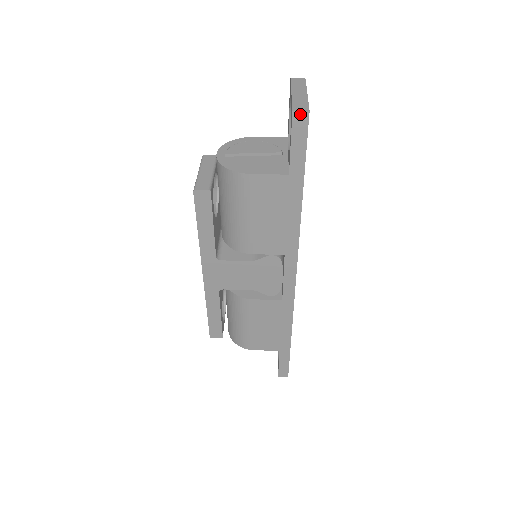
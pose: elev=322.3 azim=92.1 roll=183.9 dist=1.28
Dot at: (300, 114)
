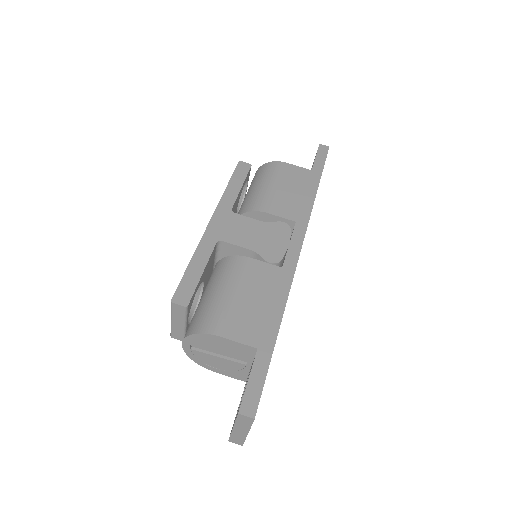
Dot at: occluded
